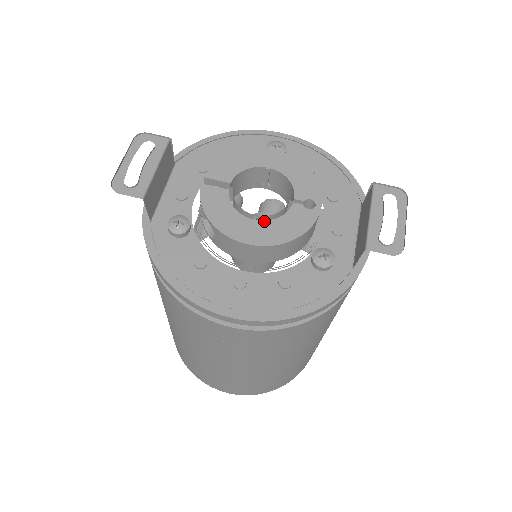
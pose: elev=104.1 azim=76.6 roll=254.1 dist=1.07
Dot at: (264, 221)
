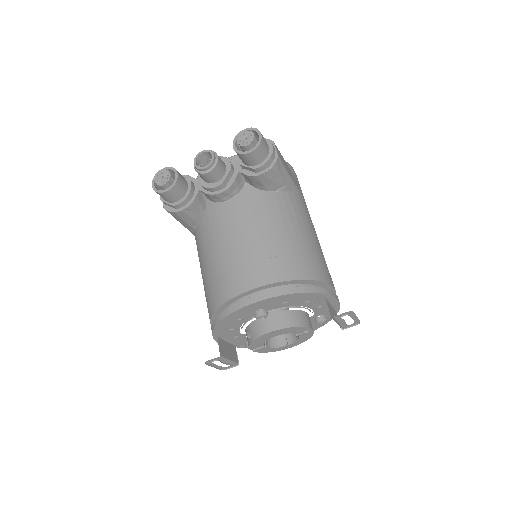
Dot at: (292, 343)
